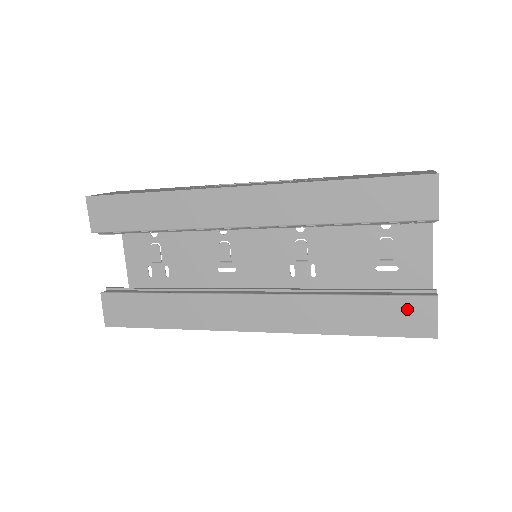
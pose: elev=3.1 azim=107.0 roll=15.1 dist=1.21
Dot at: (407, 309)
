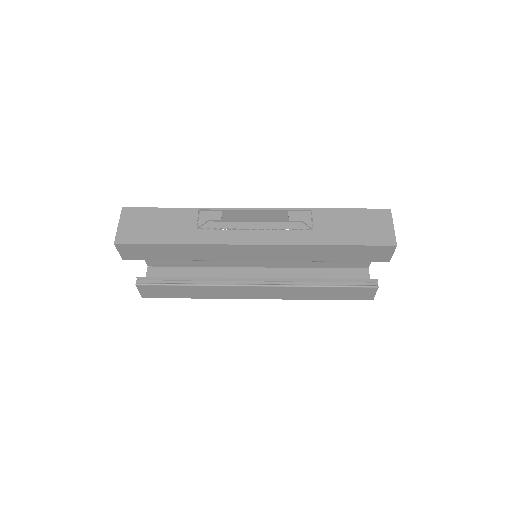
Dot at: (359, 291)
